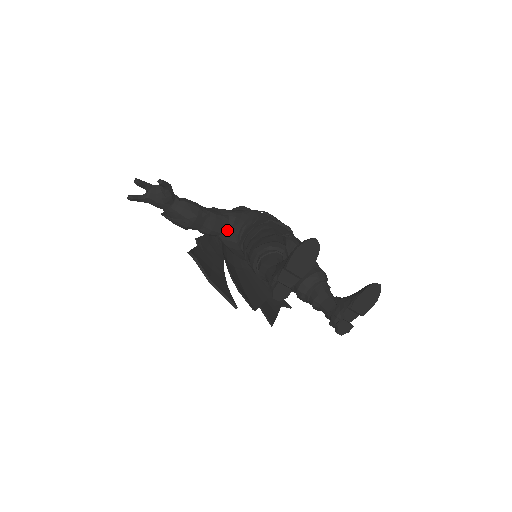
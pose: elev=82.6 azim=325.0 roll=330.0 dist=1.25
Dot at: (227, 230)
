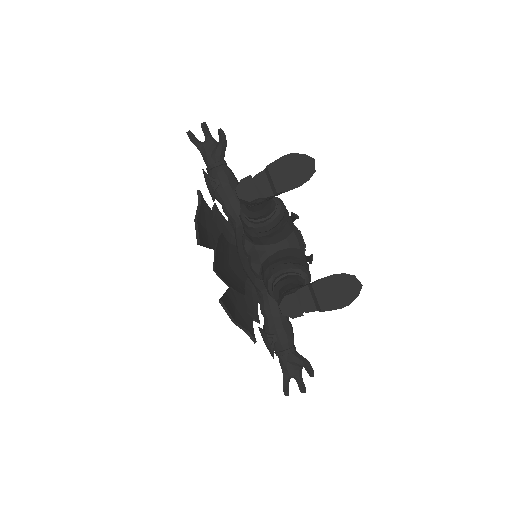
Dot at: occluded
